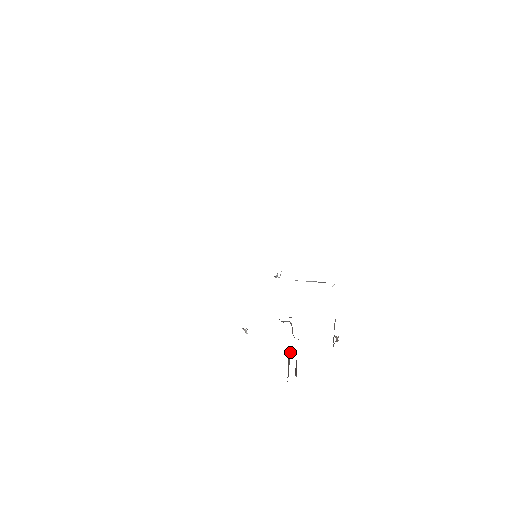
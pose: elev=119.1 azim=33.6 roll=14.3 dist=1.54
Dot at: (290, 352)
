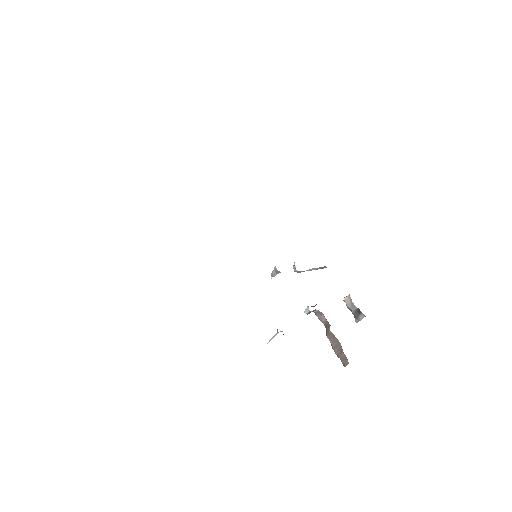
Dot at: (334, 337)
